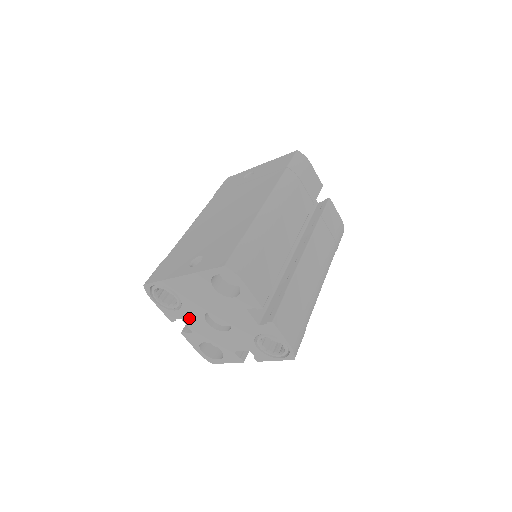
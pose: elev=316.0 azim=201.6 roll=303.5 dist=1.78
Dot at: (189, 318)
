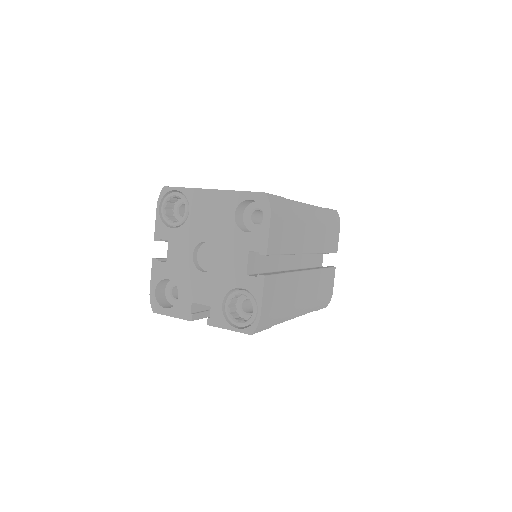
Dot at: (178, 242)
